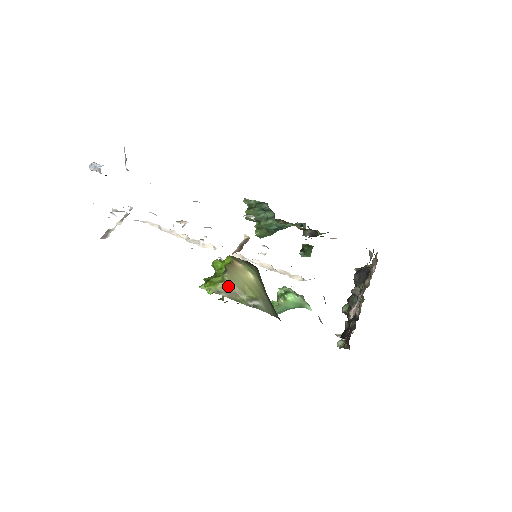
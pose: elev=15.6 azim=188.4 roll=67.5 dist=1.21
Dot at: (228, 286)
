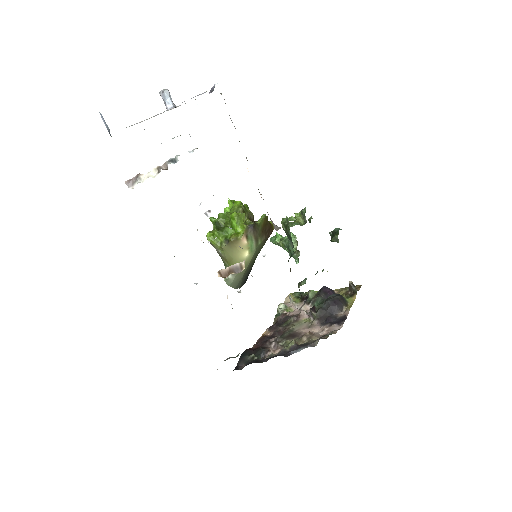
Dot at: (221, 250)
